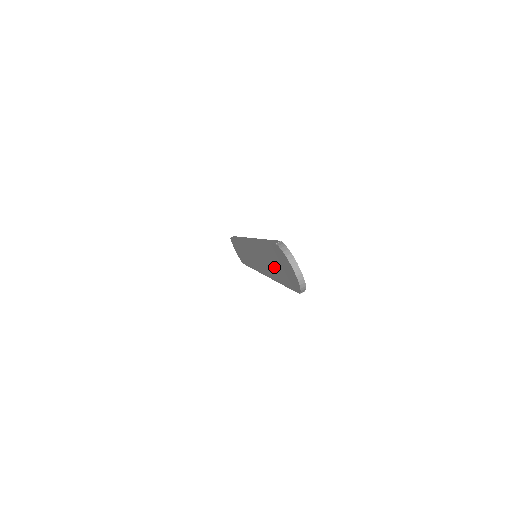
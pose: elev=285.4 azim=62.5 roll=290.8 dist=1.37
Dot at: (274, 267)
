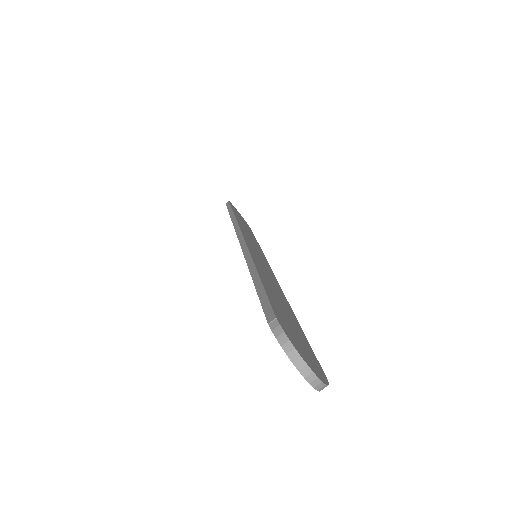
Dot at: occluded
